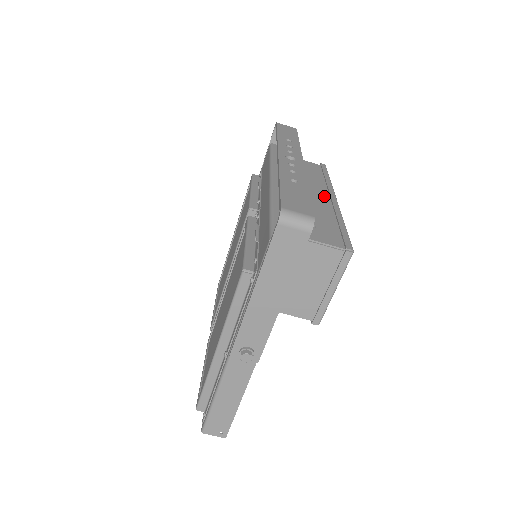
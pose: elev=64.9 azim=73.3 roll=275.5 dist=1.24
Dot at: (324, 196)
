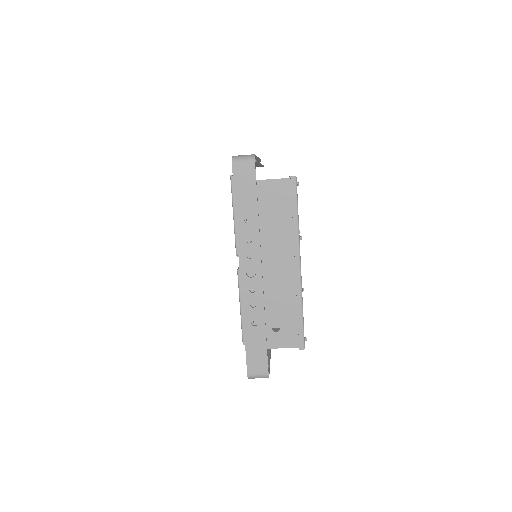
Dot at: (290, 265)
